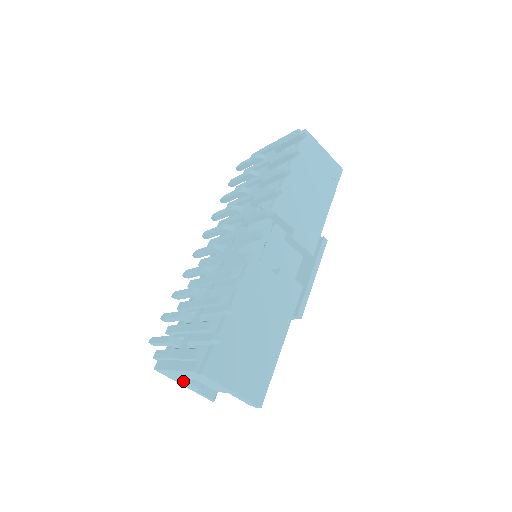
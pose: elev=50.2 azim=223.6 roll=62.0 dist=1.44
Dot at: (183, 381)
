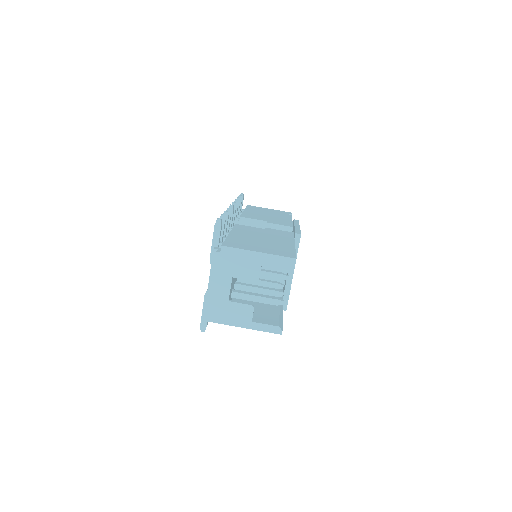
Dot at: (233, 309)
